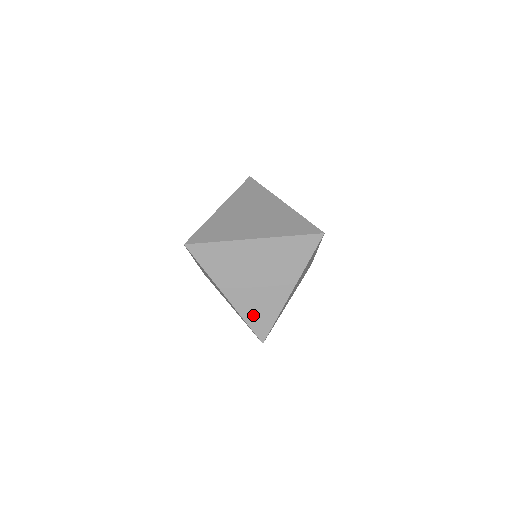
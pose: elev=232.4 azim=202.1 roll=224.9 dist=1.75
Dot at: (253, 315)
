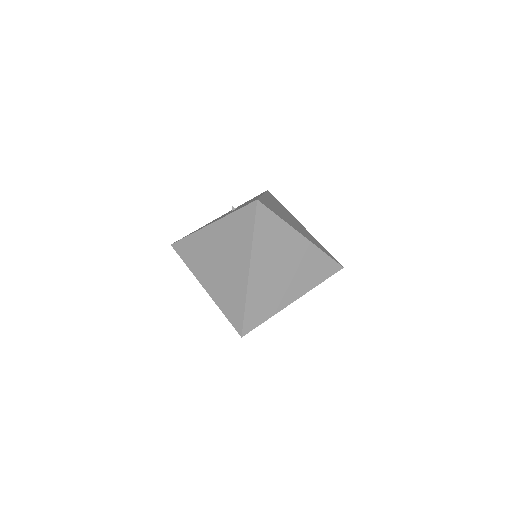
Dot at: occluded
